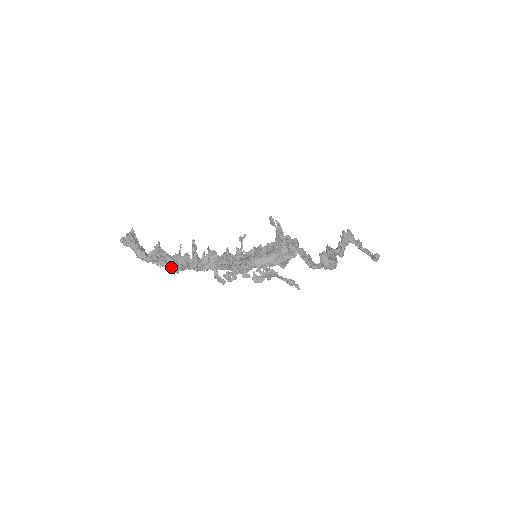
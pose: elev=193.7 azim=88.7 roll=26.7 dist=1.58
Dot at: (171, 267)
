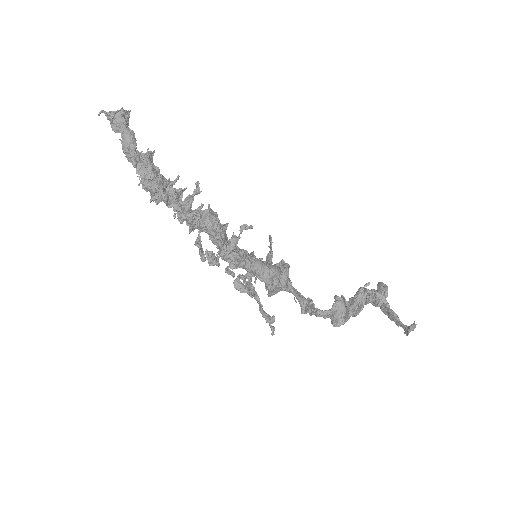
Dot at: (159, 186)
